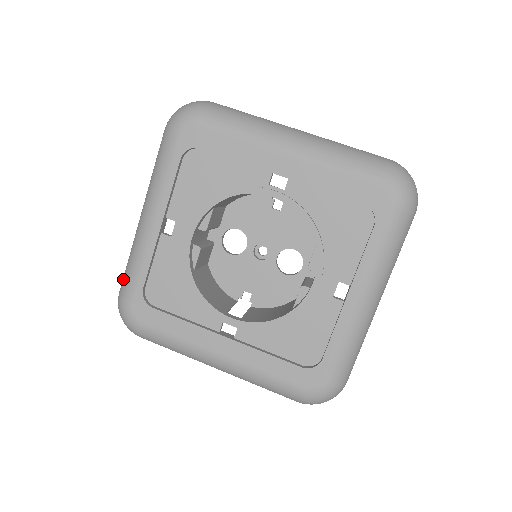
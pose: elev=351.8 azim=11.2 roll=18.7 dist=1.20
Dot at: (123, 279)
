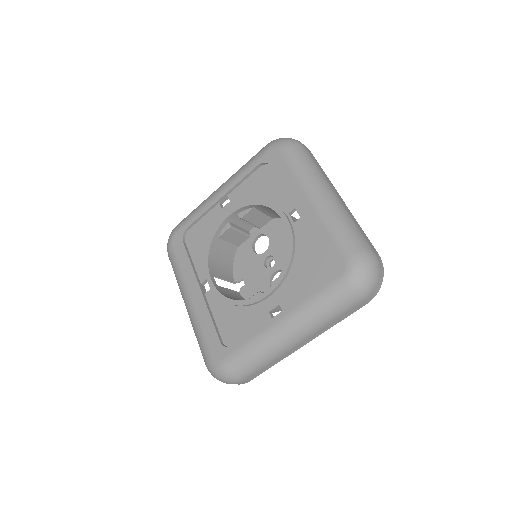
Dot at: occluded
